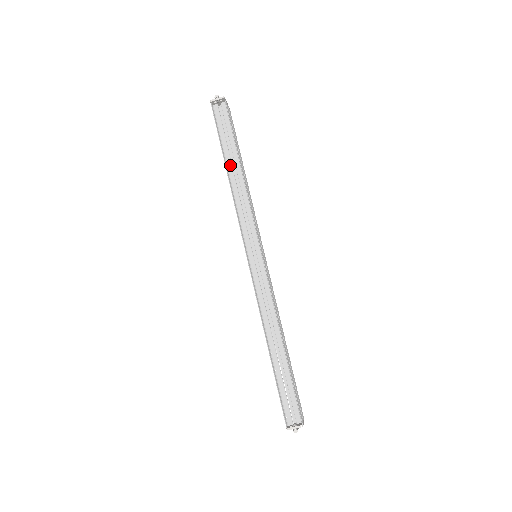
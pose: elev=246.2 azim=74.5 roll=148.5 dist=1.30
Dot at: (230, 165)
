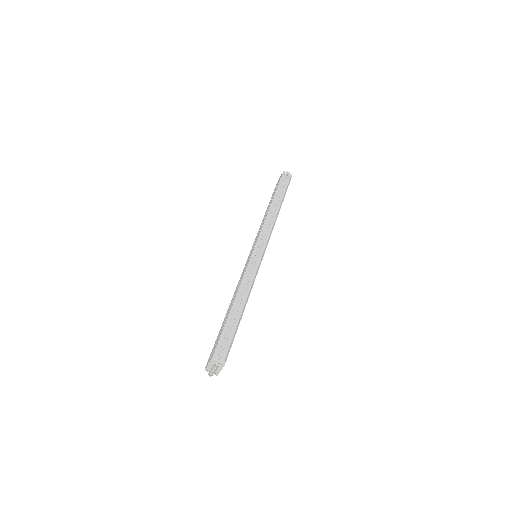
Dot at: (273, 204)
